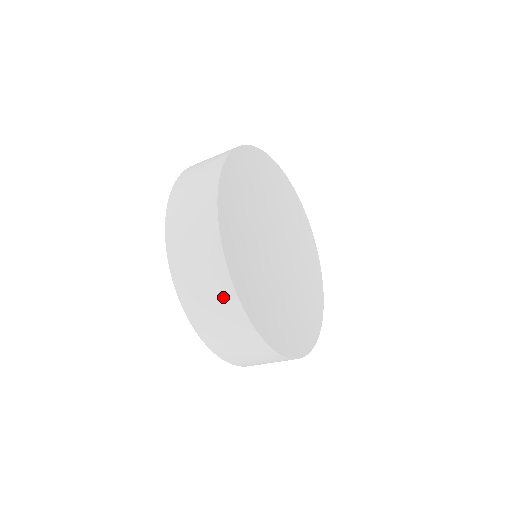
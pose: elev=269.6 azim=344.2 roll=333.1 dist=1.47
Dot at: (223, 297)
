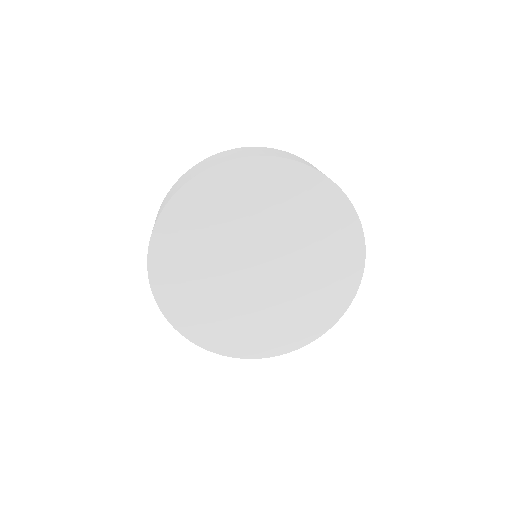
Dot at: occluded
